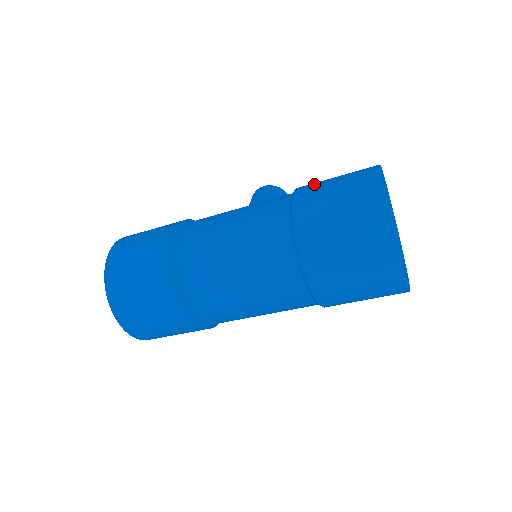
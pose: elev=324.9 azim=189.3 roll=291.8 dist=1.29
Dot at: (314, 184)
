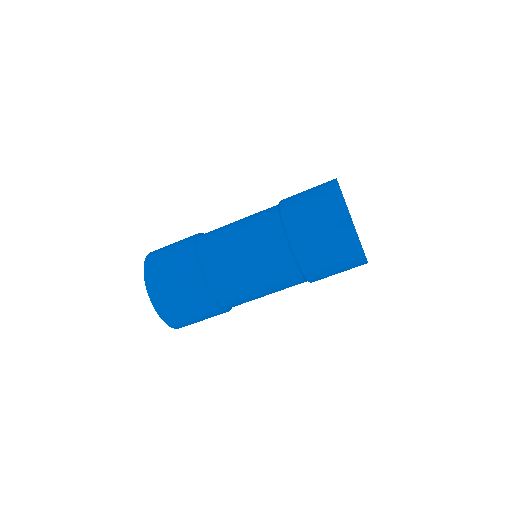
Dot at: occluded
